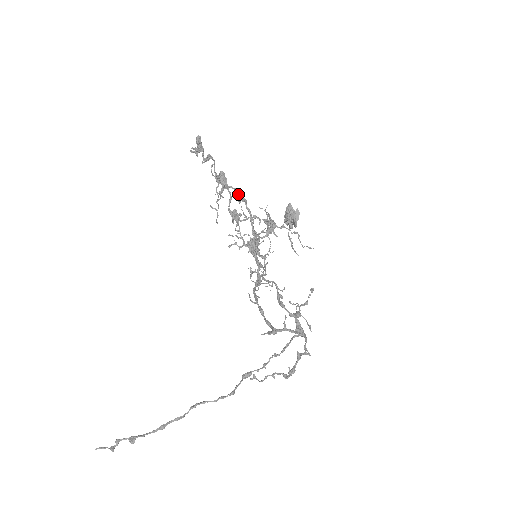
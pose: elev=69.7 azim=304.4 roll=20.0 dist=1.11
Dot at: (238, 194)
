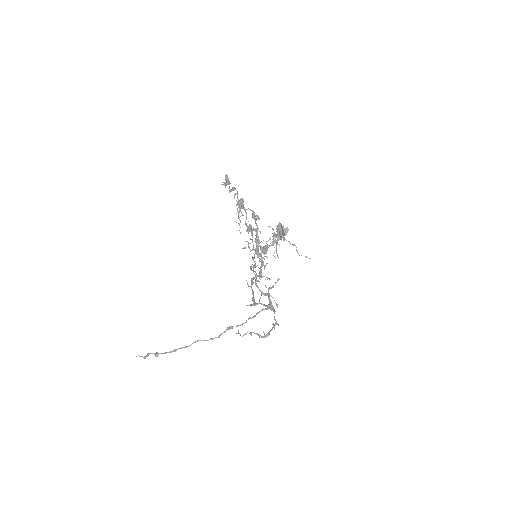
Dot at: (253, 214)
